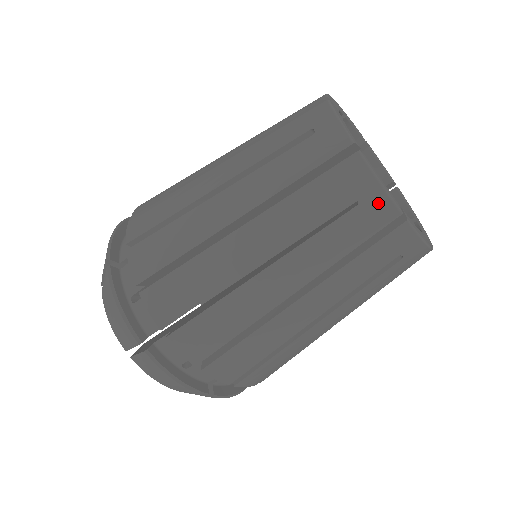
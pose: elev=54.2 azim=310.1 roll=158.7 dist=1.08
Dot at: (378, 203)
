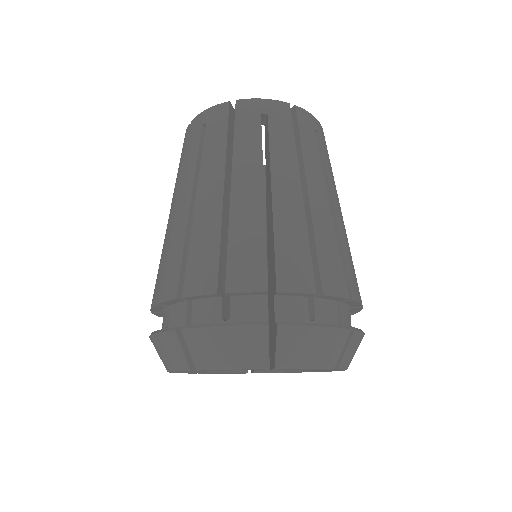
Dot at: occluded
